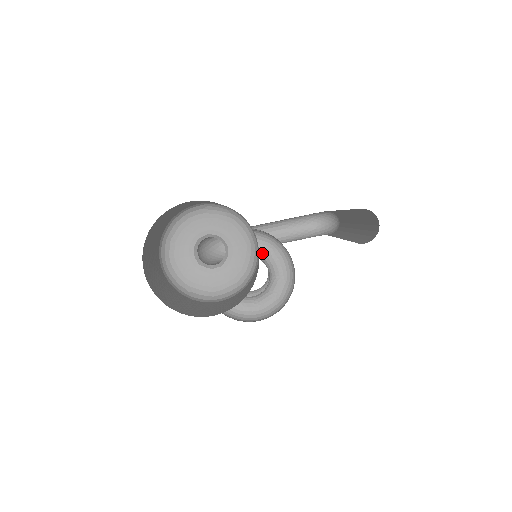
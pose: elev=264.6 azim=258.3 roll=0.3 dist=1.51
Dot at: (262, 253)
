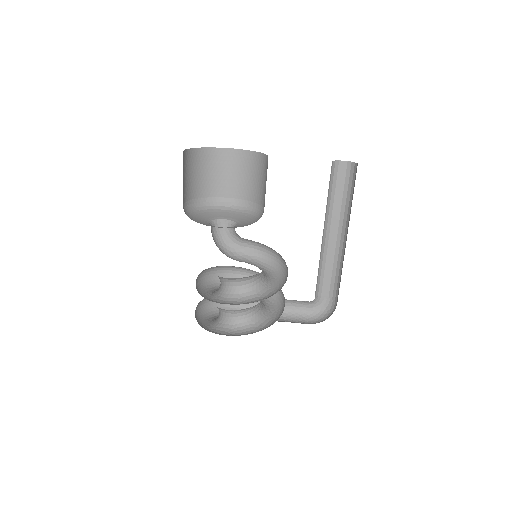
Dot at: occluded
